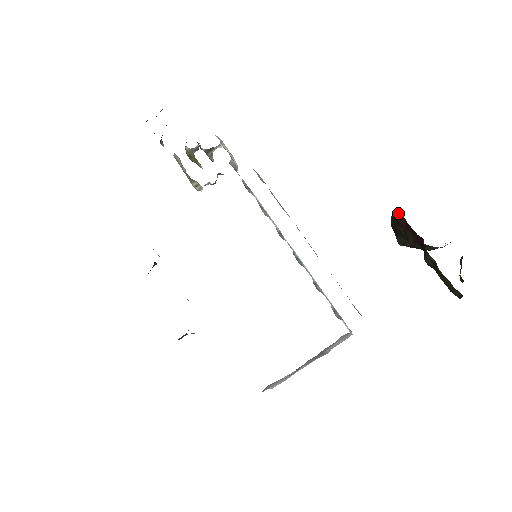
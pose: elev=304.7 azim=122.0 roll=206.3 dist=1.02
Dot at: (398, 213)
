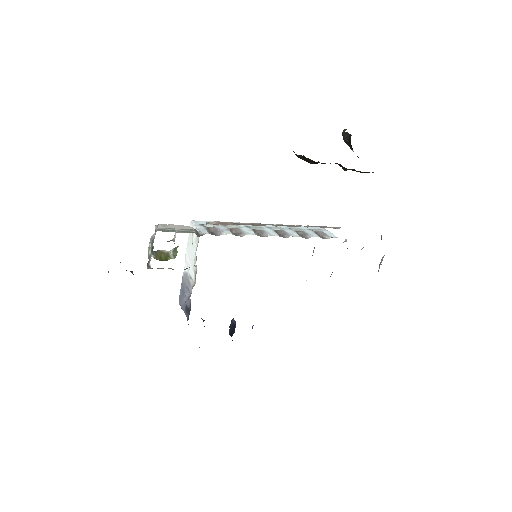
Dot at: (316, 162)
